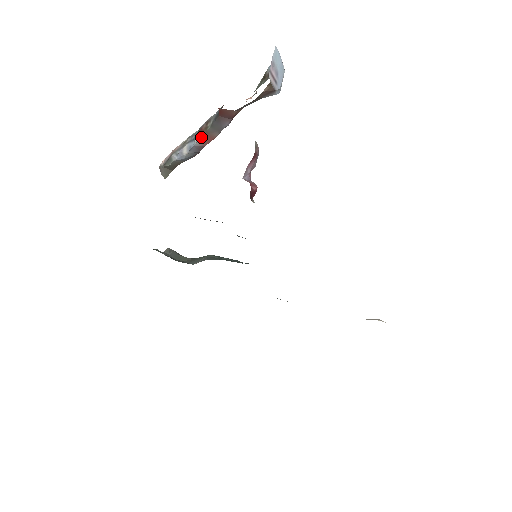
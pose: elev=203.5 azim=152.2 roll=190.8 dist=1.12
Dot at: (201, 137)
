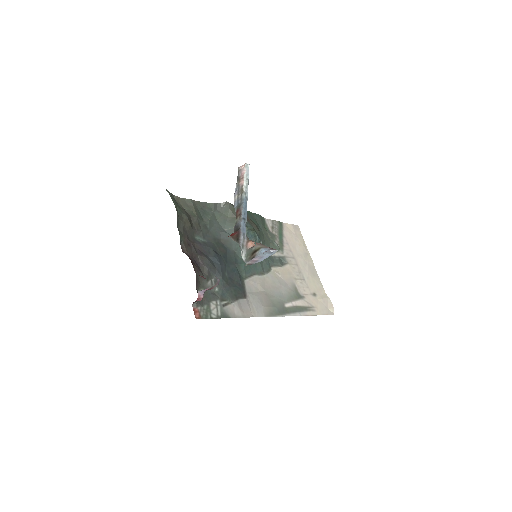
Dot at: (236, 214)
